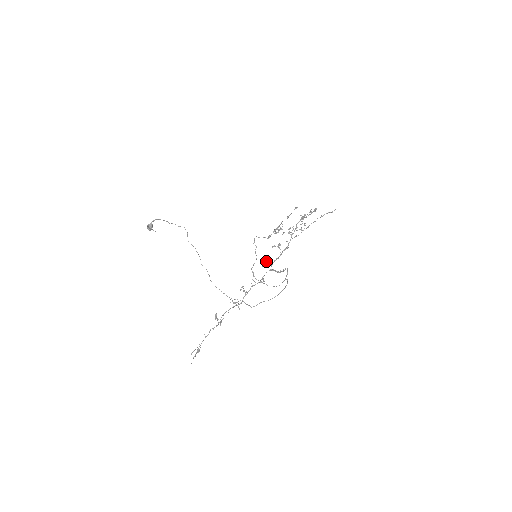
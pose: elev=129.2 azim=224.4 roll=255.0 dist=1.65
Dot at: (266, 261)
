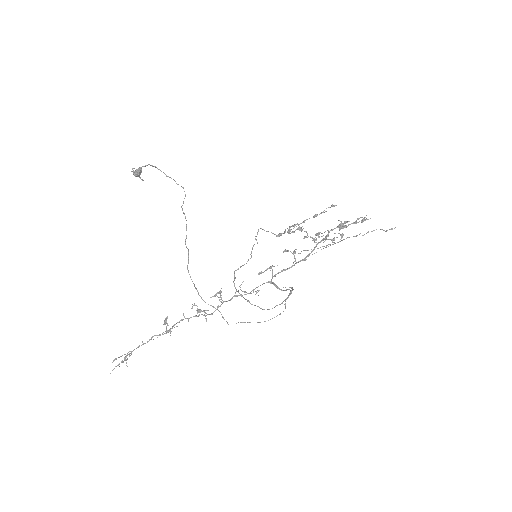
Dot at: (267, 268)
